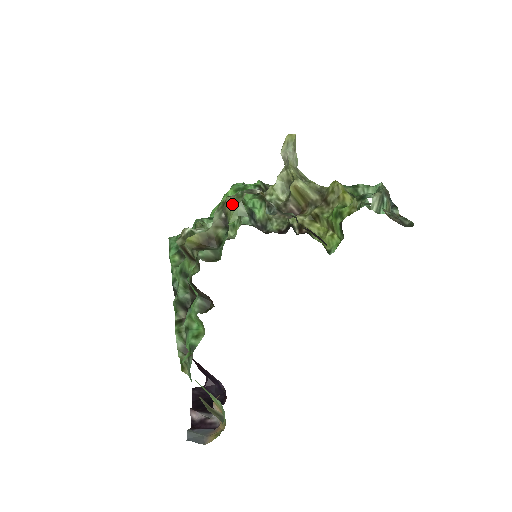
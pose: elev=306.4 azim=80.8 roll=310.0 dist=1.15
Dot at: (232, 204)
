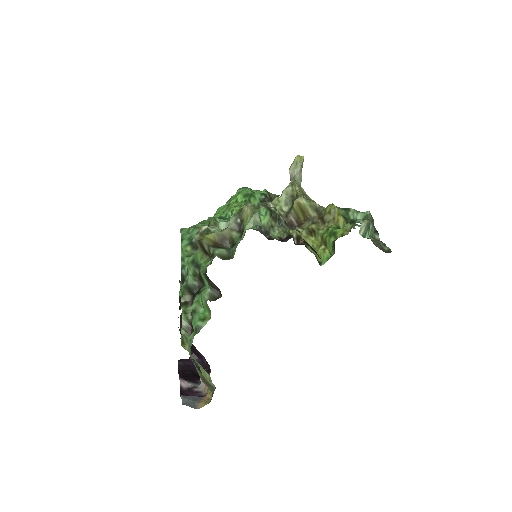
Dot at: (249, 213)
